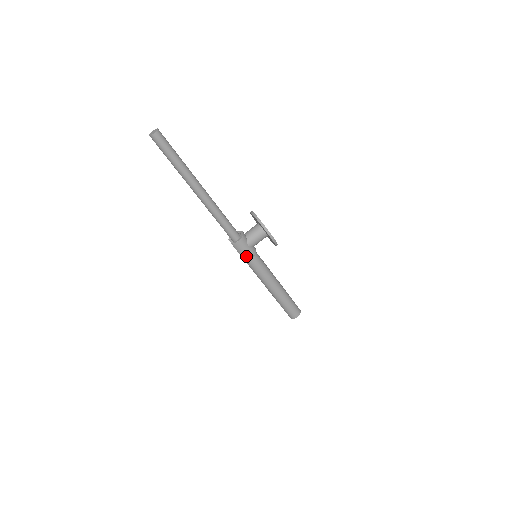
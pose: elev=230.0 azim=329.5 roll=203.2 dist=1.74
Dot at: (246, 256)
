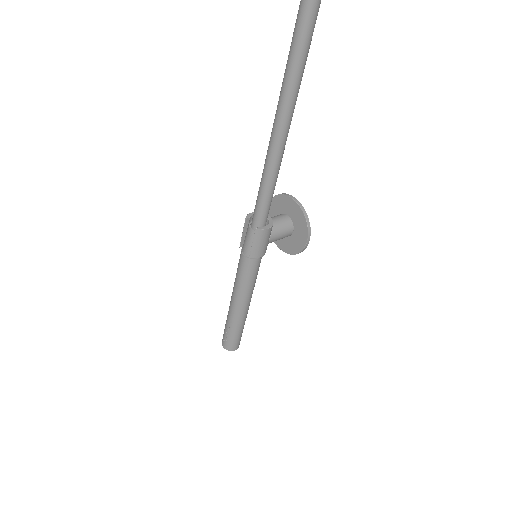
Dot at: (258, 253)
